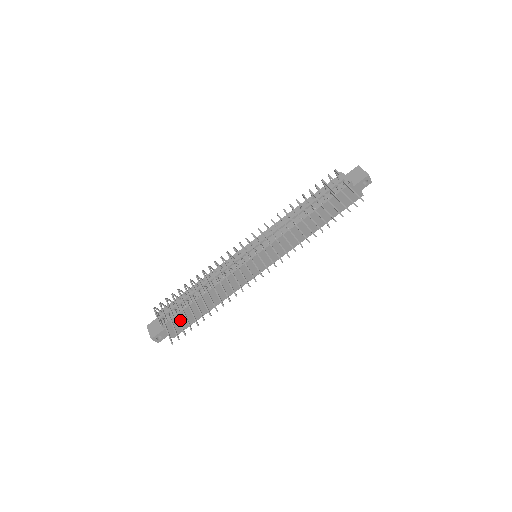
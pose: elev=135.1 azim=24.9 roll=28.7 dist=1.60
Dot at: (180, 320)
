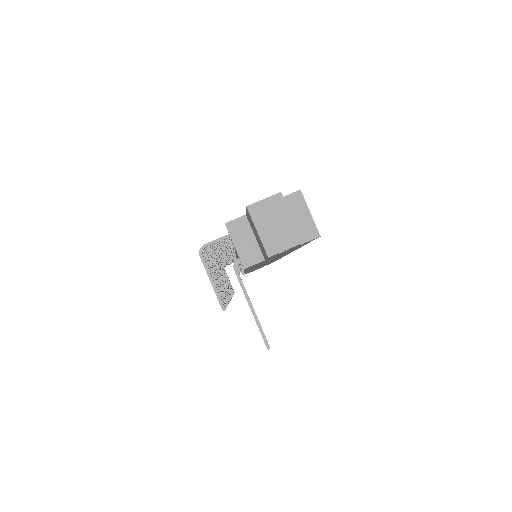
Dot at: (256, 269)
